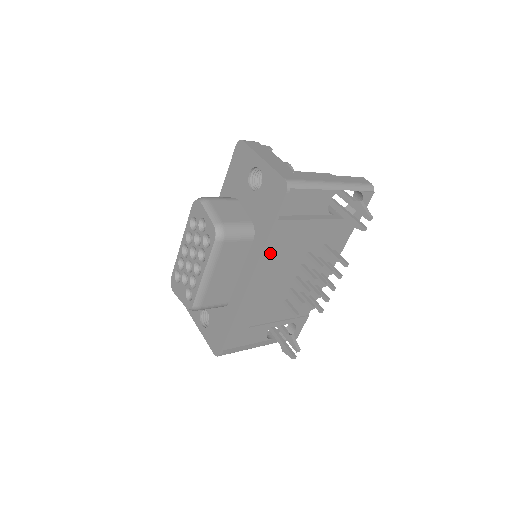
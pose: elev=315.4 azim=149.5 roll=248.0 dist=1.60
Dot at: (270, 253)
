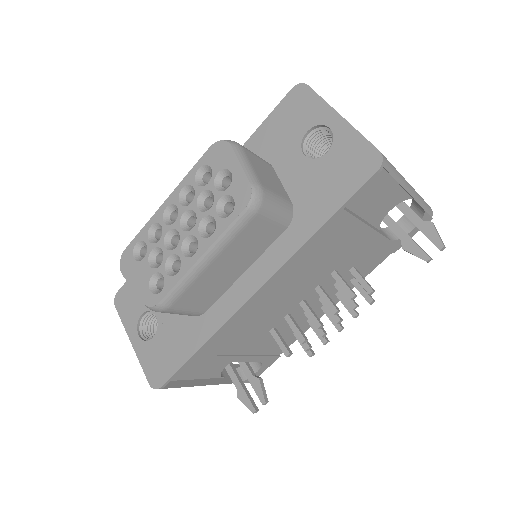
Dot at: (305, 255)
